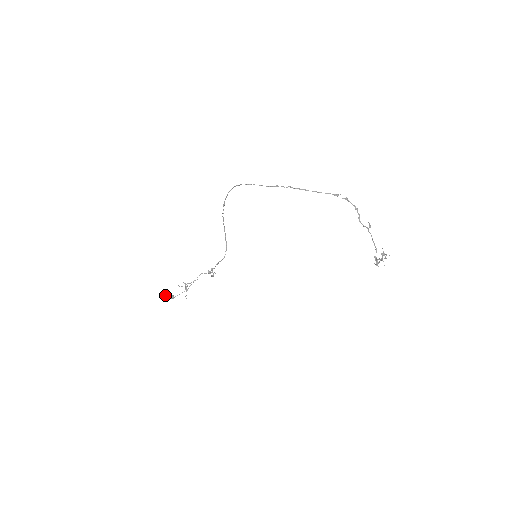
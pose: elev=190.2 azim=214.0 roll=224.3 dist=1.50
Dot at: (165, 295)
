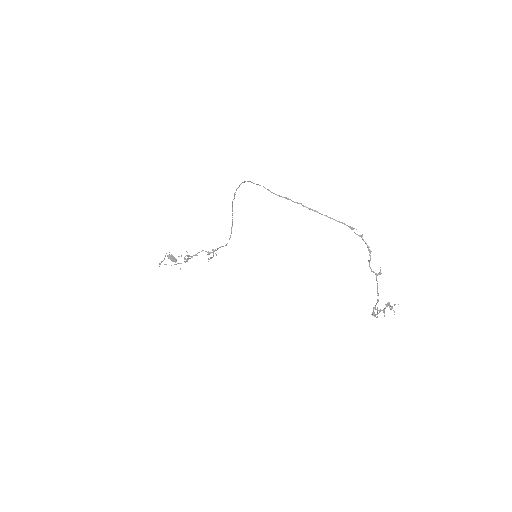
Dot at: (168, 256)
